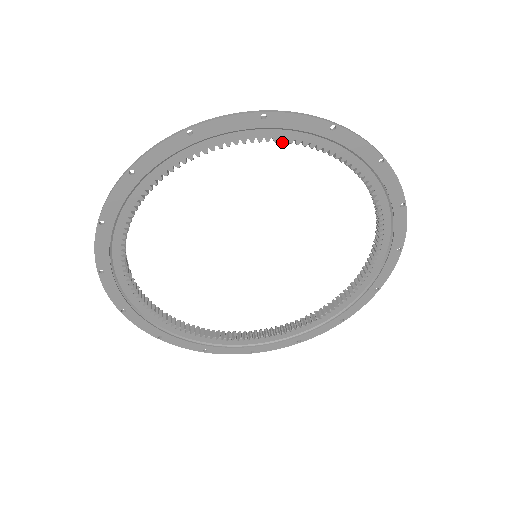
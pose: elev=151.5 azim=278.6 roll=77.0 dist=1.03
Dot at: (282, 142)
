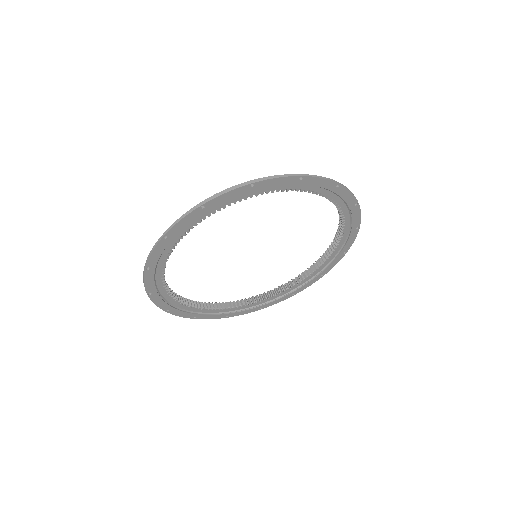
Dot at: occluded
